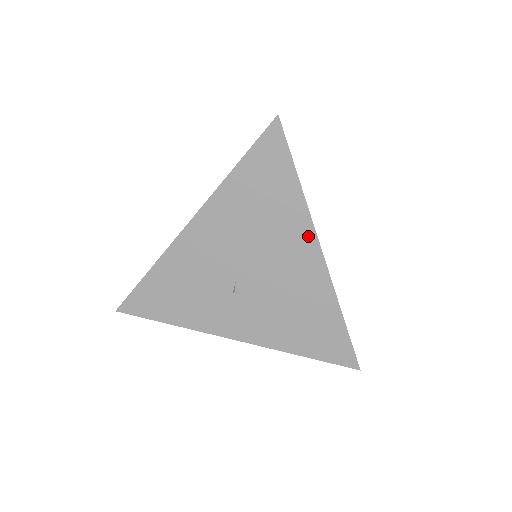
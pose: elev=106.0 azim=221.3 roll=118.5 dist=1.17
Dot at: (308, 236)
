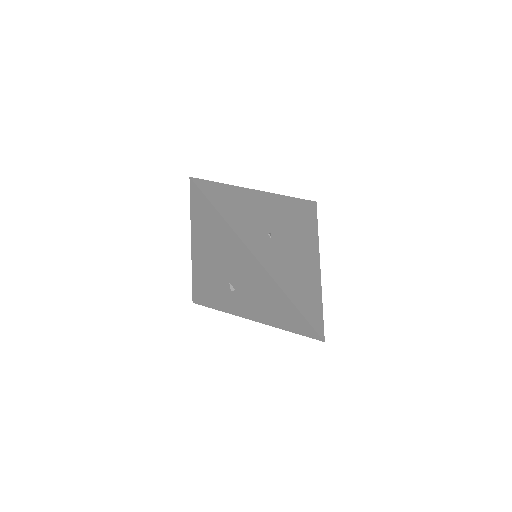
Dot at: (245, 250)
